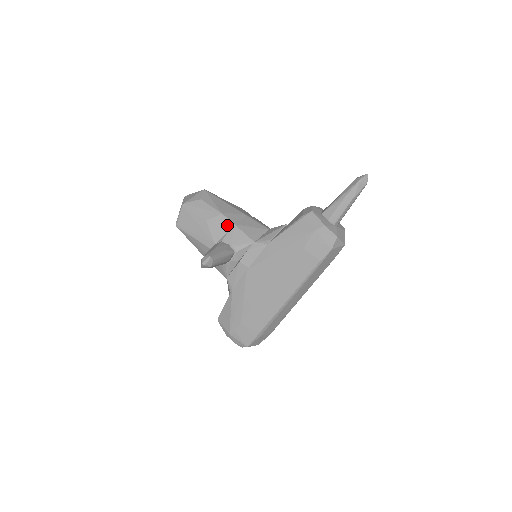
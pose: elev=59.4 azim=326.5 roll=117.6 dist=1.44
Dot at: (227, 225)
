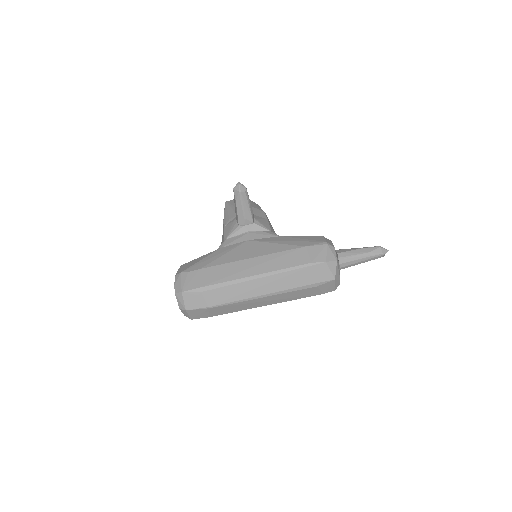
Dot at: (262, 216)
